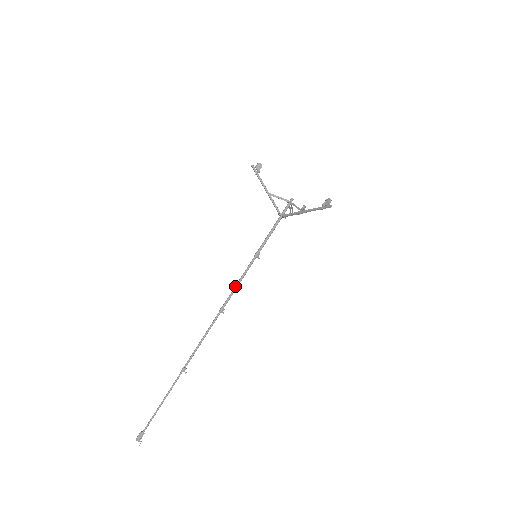
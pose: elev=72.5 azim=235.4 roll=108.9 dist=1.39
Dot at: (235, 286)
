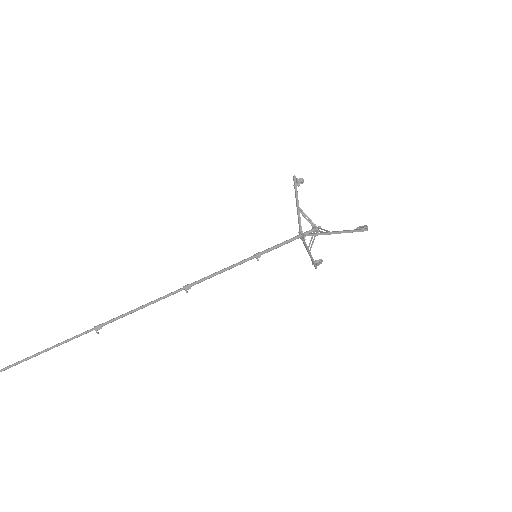
Dot at: occluded
